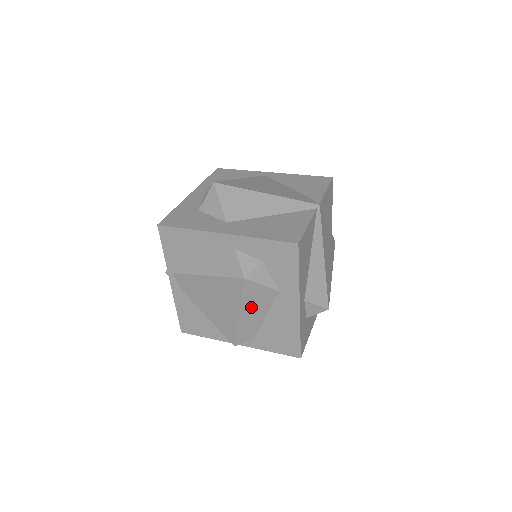
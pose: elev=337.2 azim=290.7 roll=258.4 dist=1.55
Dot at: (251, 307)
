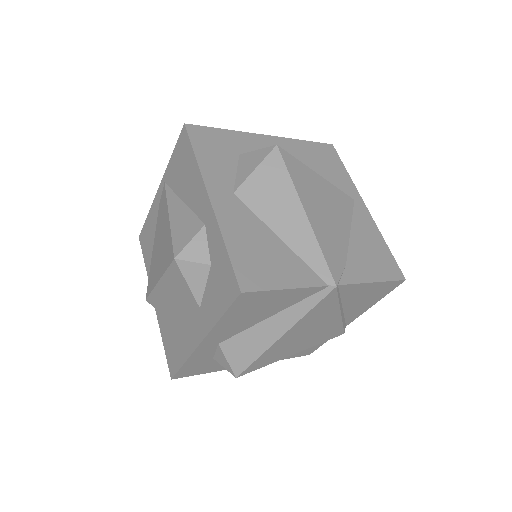
Dot at: (171, 289)
